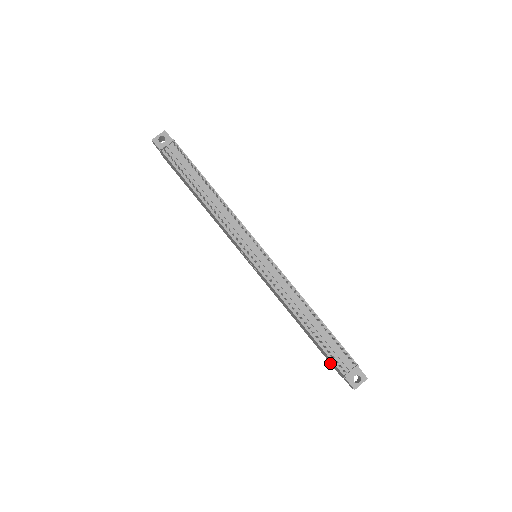
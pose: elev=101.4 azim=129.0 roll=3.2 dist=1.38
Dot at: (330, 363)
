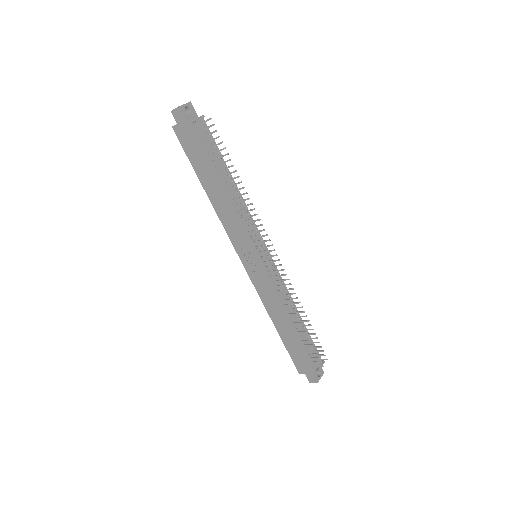
Dot at: (293, 361)
